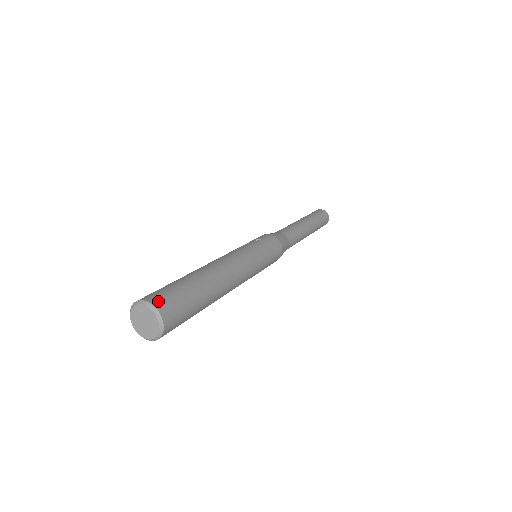
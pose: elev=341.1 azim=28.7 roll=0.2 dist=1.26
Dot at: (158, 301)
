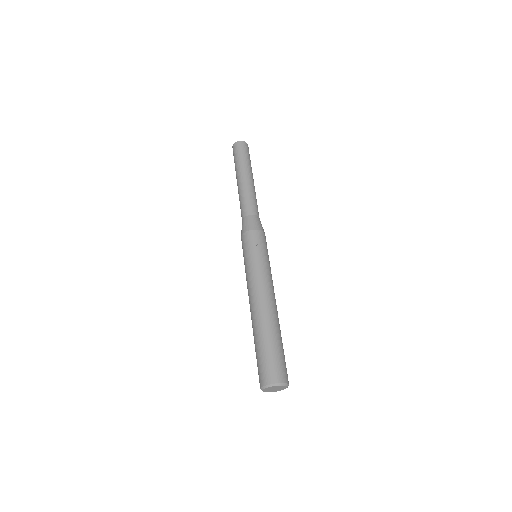
Dot at: (280, 377)
